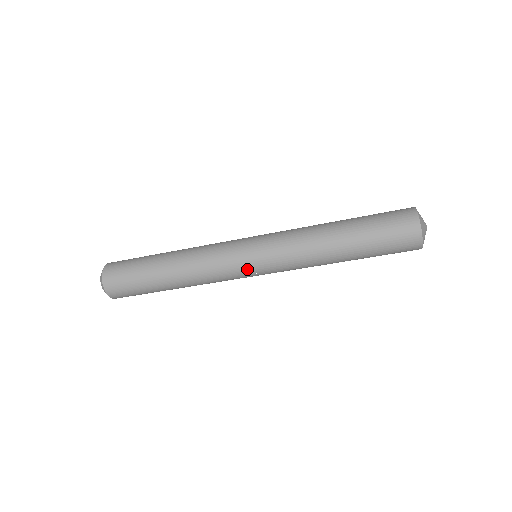
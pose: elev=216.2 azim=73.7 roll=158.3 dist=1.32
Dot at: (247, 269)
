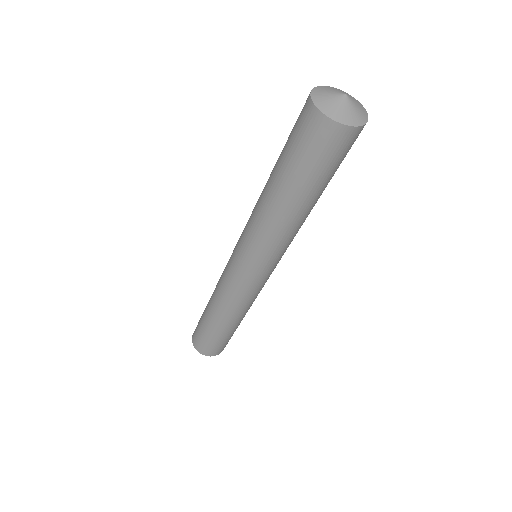
Dot at: (257, 279)
